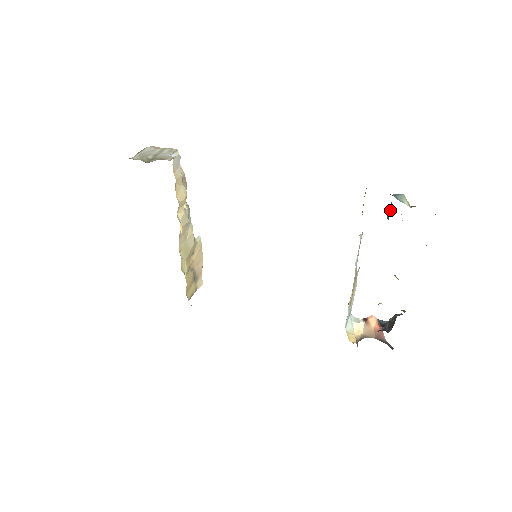
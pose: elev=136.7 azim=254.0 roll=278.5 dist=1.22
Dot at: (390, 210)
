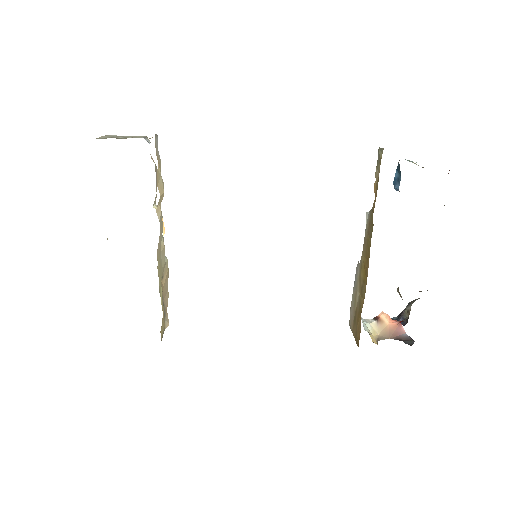
Dot at: (398, 177)
